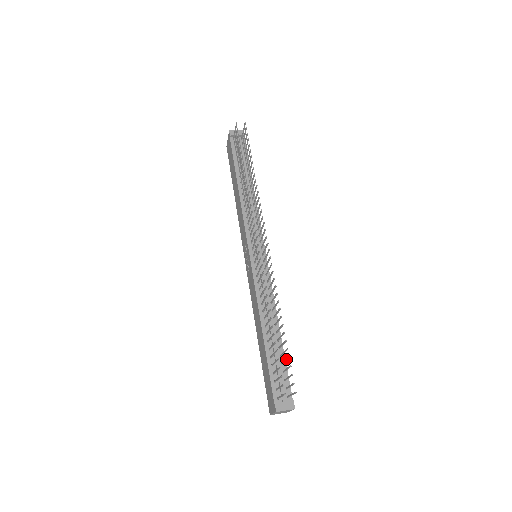
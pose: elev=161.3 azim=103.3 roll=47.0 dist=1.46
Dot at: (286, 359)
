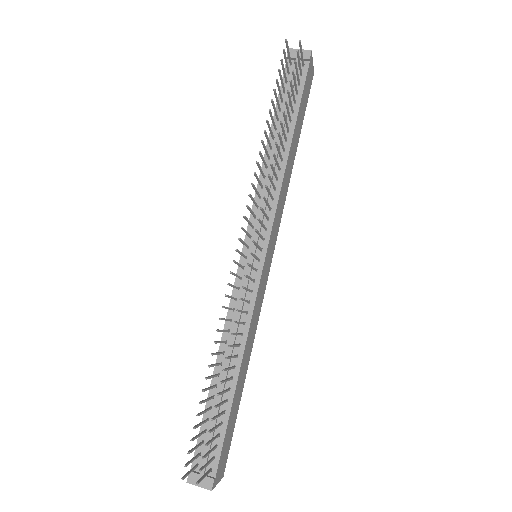
Dot at: (211, 429)
